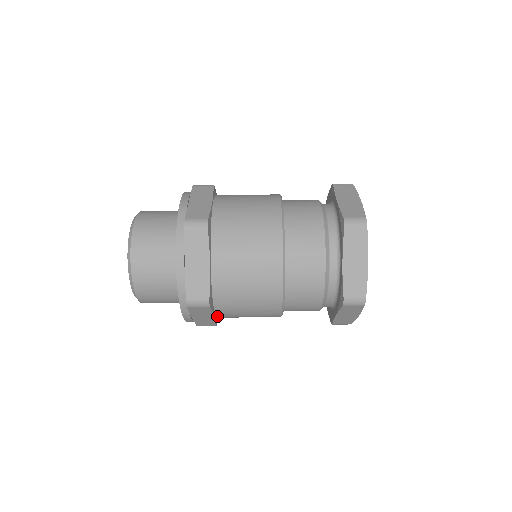
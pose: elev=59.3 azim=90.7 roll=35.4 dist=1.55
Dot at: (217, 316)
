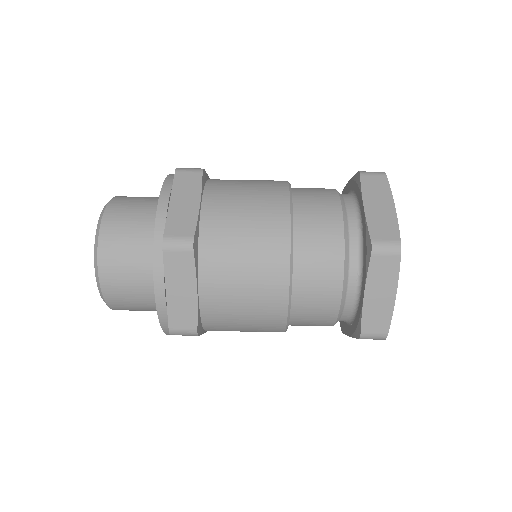
Dot at: (200, 297)
